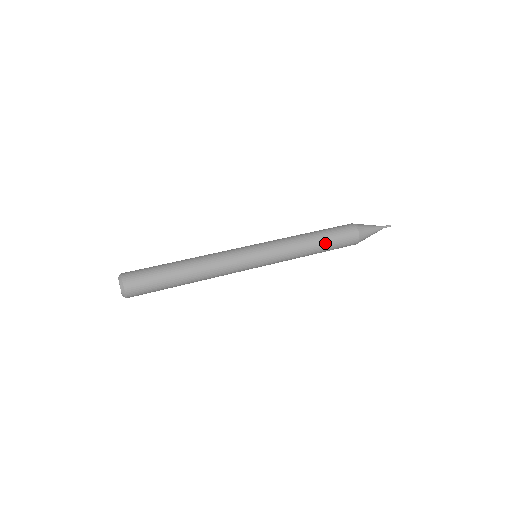
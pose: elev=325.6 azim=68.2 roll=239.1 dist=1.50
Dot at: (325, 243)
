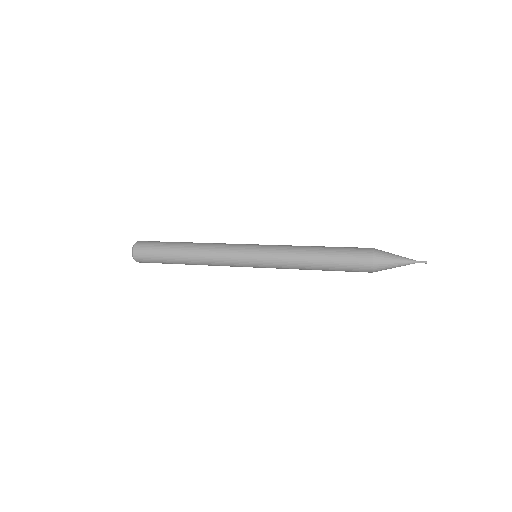
Dot at: (328, 256)
